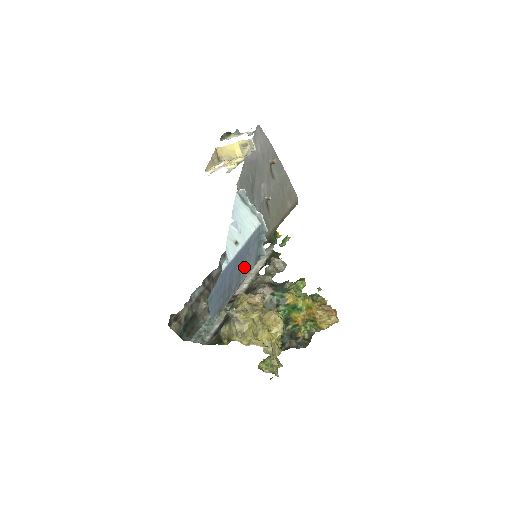
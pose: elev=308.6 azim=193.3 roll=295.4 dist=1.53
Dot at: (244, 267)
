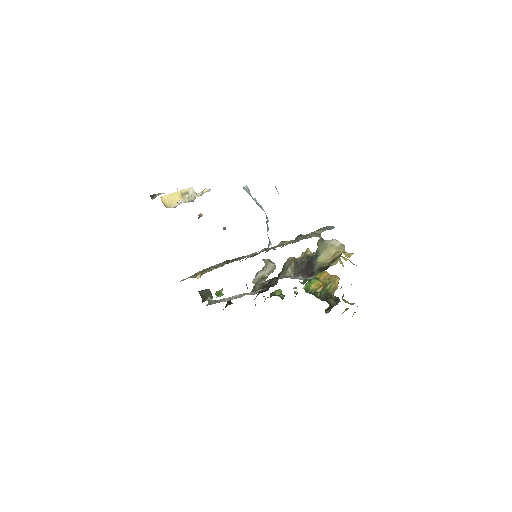
Dot at: occluded
